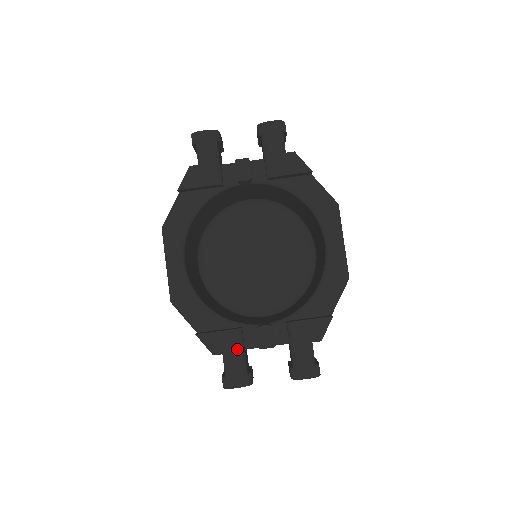
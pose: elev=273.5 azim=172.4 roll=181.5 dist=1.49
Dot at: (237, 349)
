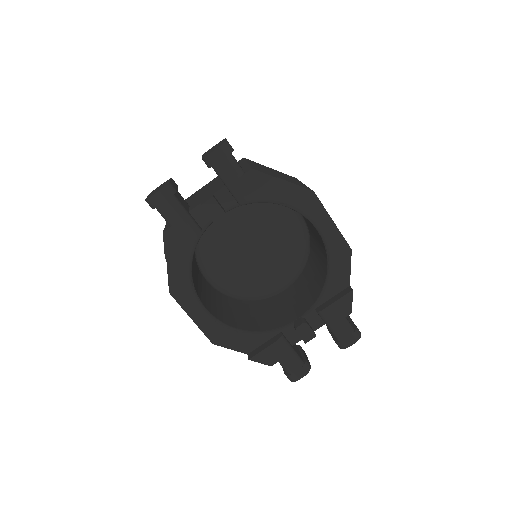
Dot at: (287, 353)
